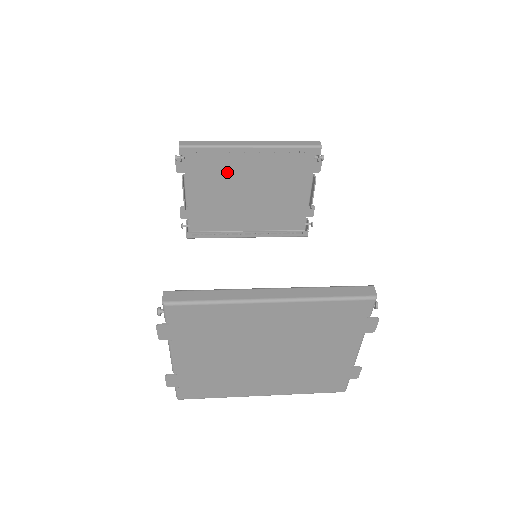
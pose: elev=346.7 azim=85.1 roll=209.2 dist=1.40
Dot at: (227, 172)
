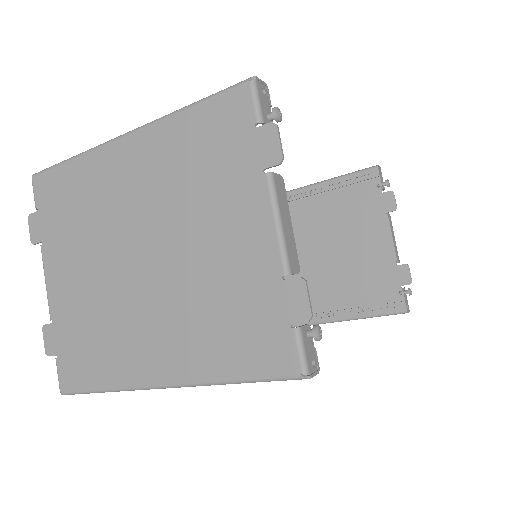
Dot at: occluded
